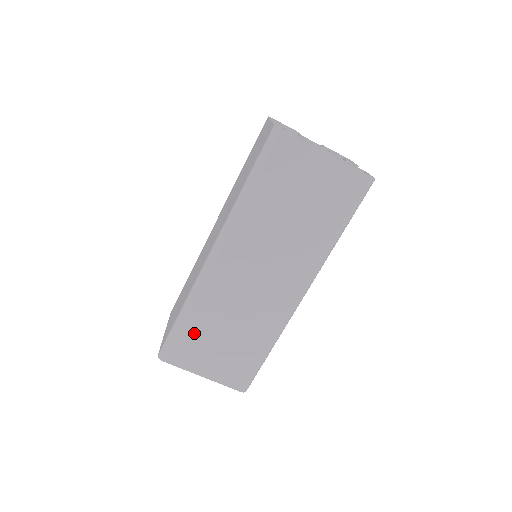
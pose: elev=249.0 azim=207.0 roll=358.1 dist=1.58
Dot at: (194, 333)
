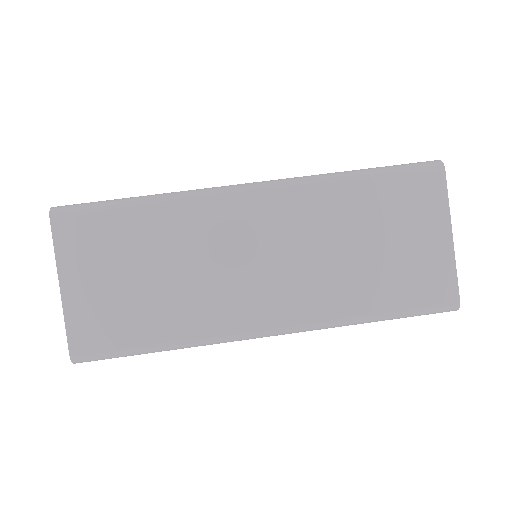
Dot at: (124, 231)
